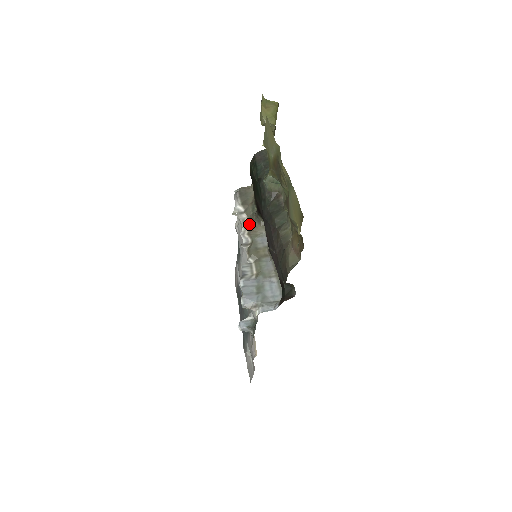
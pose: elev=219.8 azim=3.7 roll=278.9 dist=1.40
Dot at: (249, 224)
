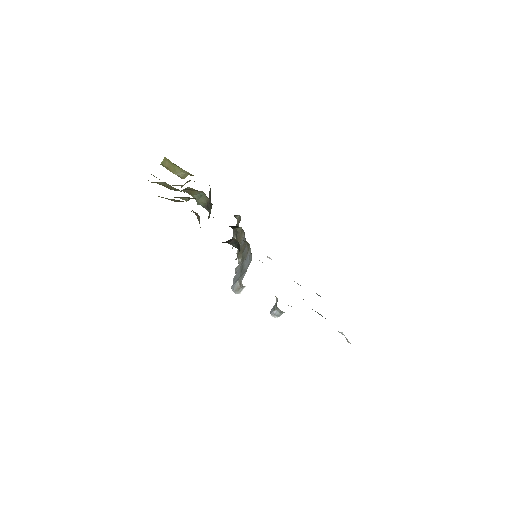
Dot at: occluded
